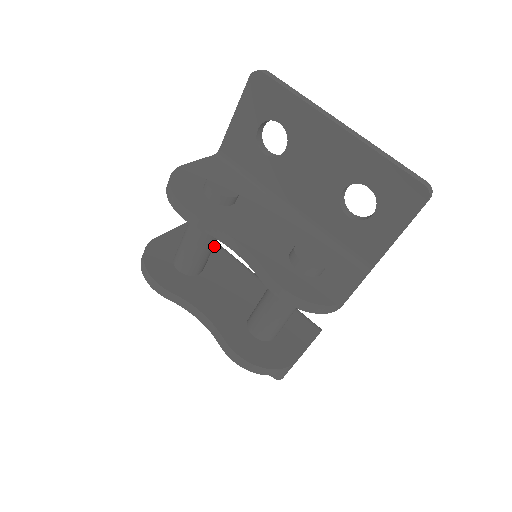
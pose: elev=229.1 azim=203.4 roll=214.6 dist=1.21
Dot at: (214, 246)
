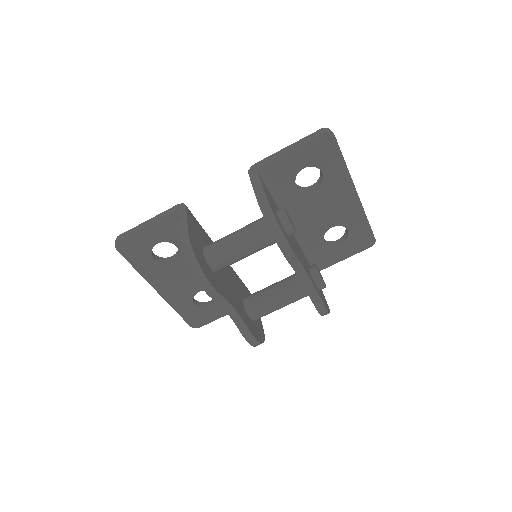
Dot at: (205, 233)
